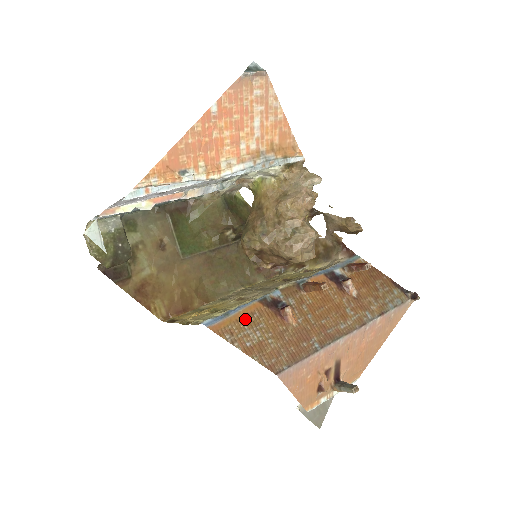
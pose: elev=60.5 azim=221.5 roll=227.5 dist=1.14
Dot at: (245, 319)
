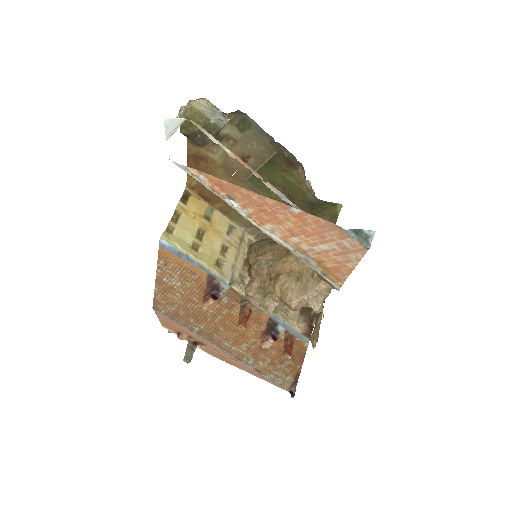
Dot at: (185, 270)
